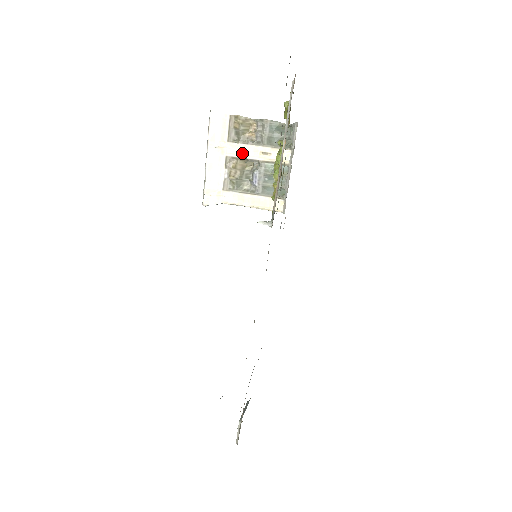
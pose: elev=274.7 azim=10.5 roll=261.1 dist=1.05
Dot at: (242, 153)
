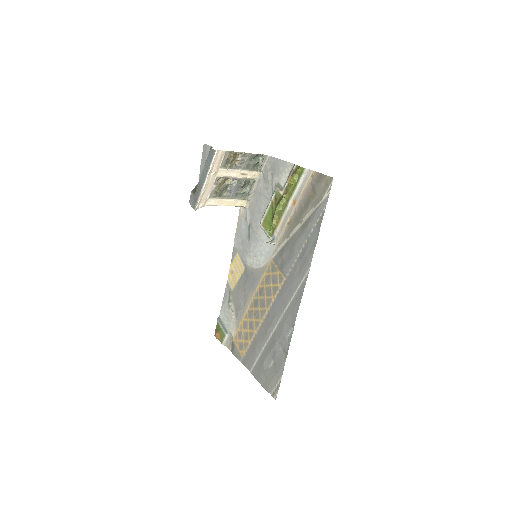
Dot at: (228, 175)
